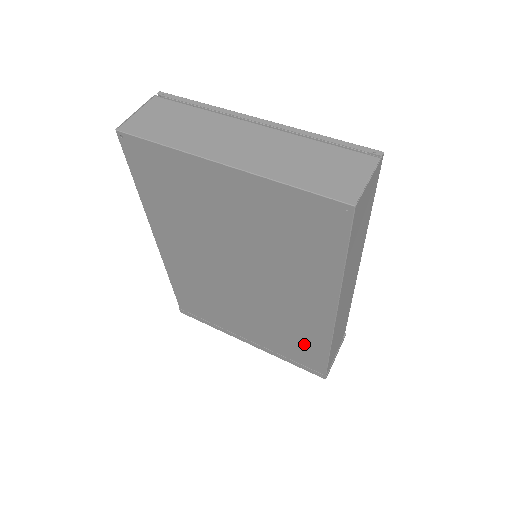
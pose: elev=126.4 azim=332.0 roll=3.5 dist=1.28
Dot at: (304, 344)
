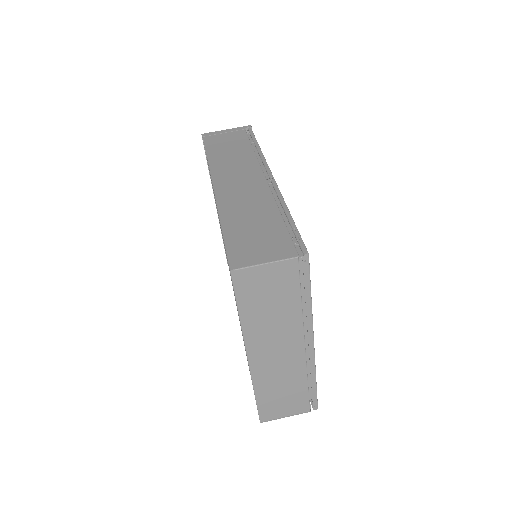
Dot at: occluded
